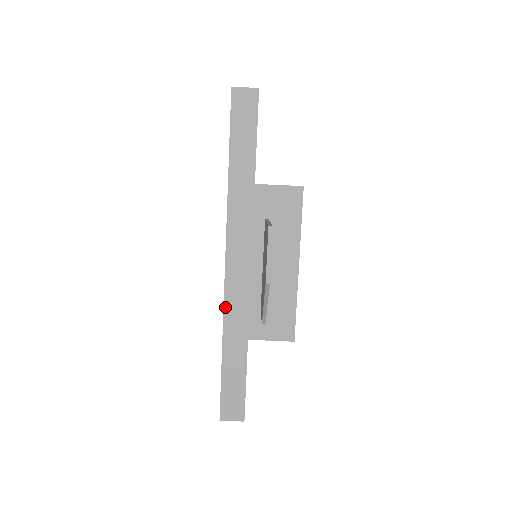
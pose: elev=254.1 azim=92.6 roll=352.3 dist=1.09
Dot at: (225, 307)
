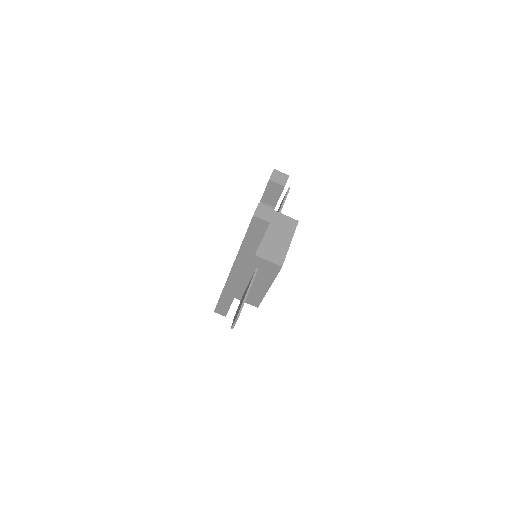
Dot at: (226, 285)
